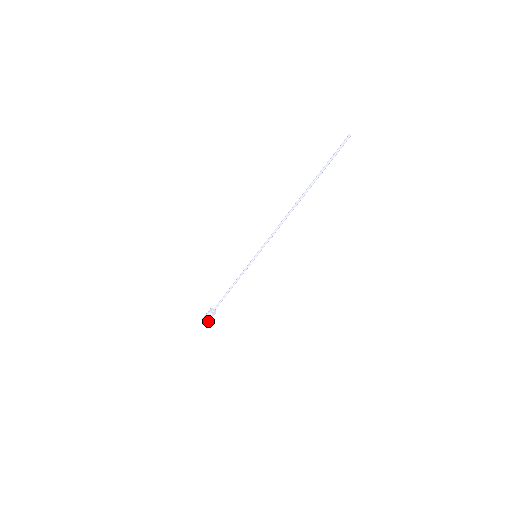
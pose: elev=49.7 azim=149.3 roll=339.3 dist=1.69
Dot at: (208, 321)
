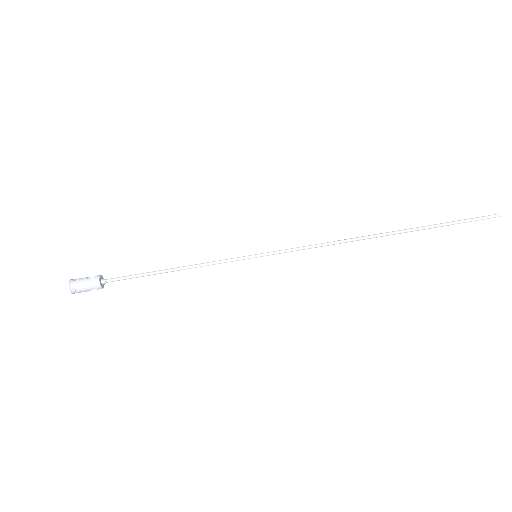
Dot at: (78, 290)
